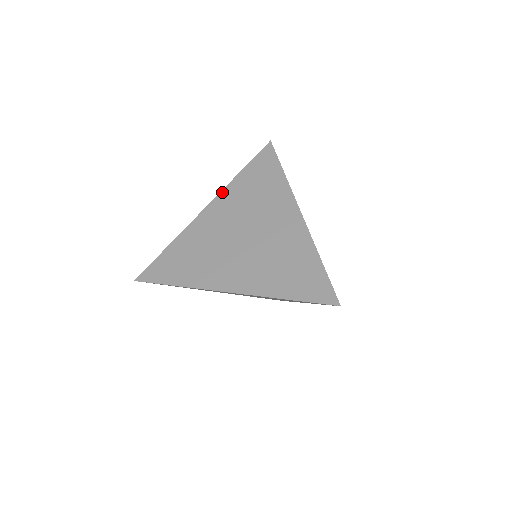
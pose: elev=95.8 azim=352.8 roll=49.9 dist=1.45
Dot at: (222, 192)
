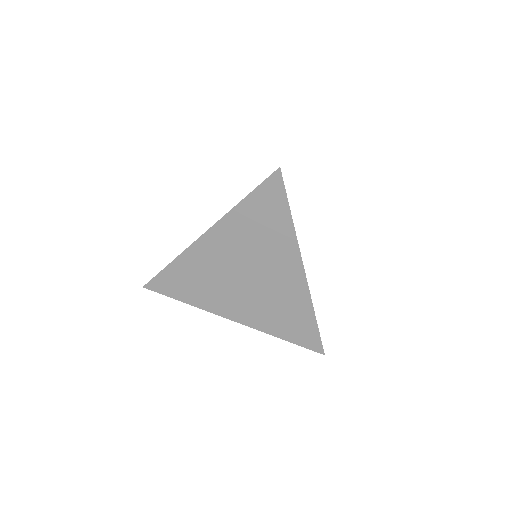
Dot at: (221, 221)
